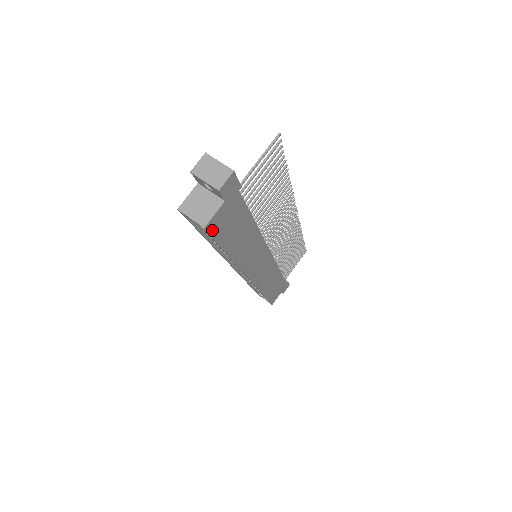
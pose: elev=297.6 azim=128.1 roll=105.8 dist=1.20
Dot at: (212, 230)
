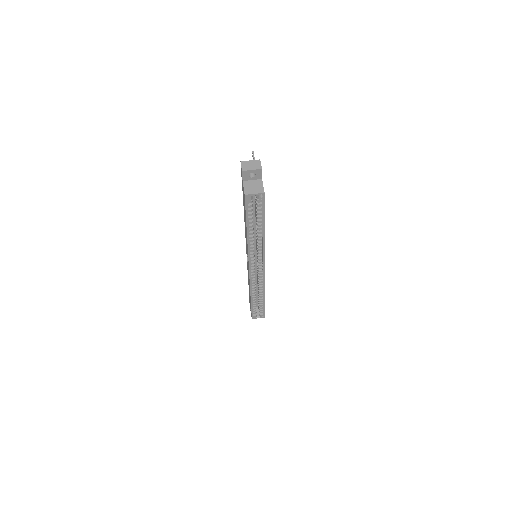
Dot at: (264, 198)
